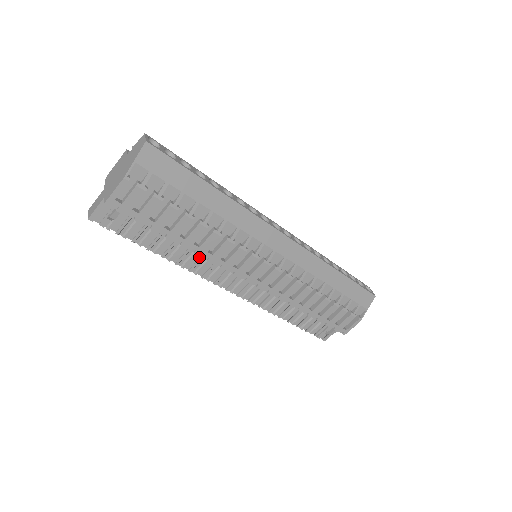
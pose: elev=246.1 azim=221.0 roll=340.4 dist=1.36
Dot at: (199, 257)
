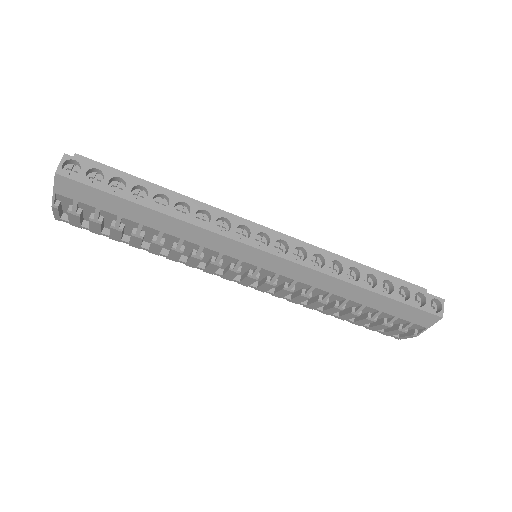
Dot at: occluded
